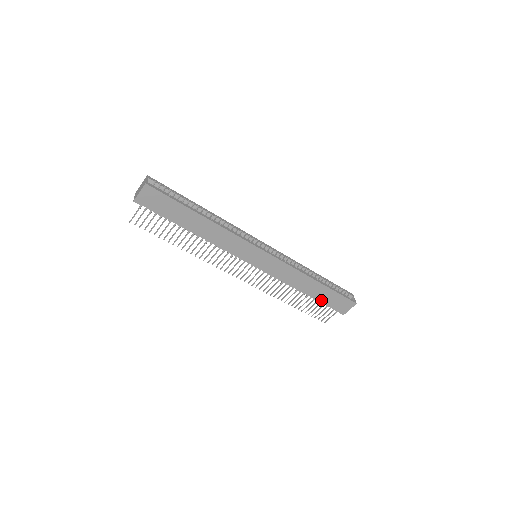
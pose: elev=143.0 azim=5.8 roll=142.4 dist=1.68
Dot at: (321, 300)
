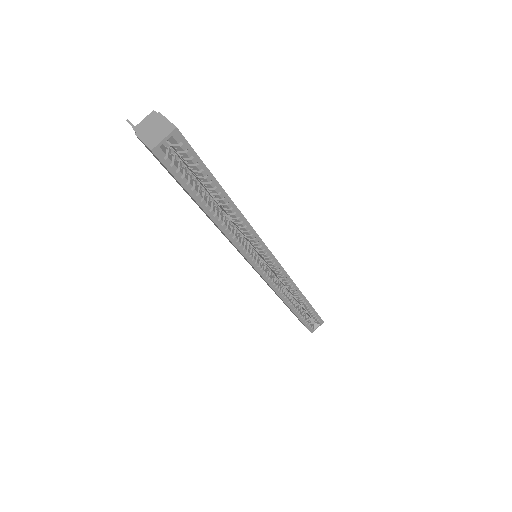
Dot at: occluded
